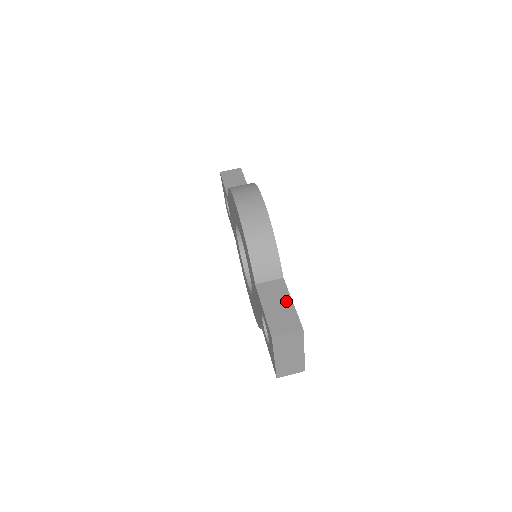
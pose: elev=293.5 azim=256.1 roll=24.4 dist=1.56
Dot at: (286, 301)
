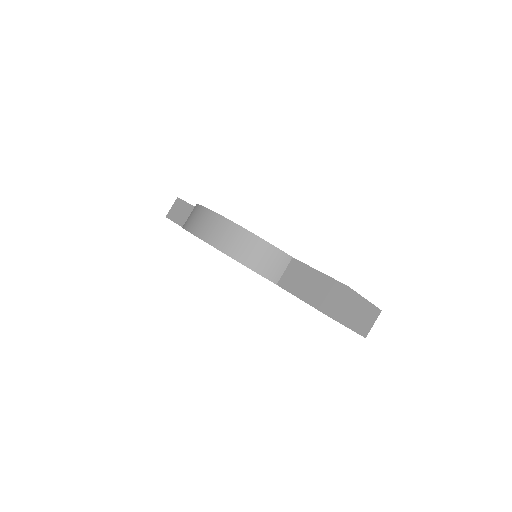
Dot at: (313, 275)
